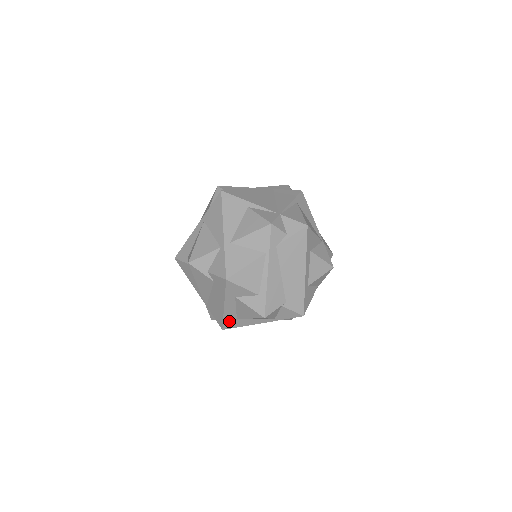
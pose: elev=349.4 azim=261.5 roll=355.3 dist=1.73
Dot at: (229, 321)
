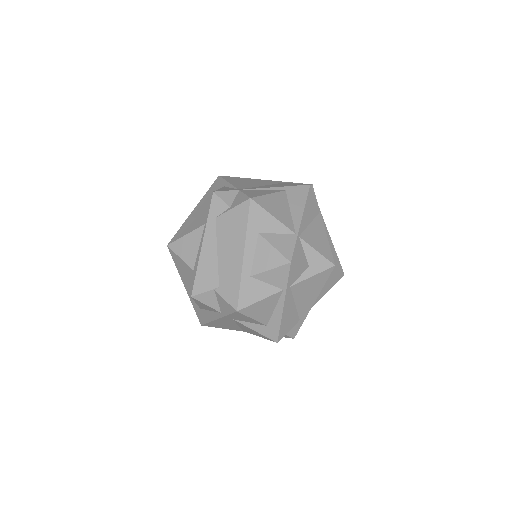
Dot at: (198, 311)
